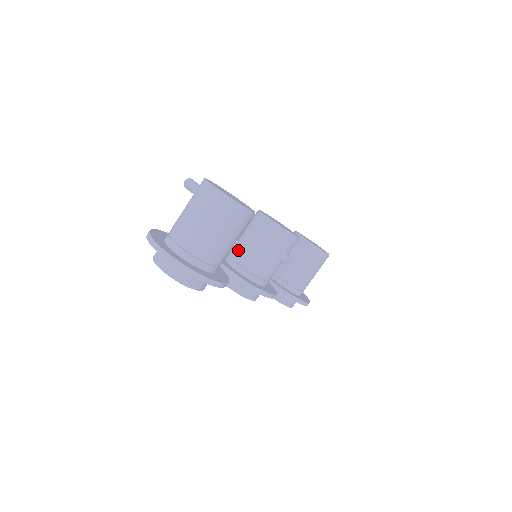
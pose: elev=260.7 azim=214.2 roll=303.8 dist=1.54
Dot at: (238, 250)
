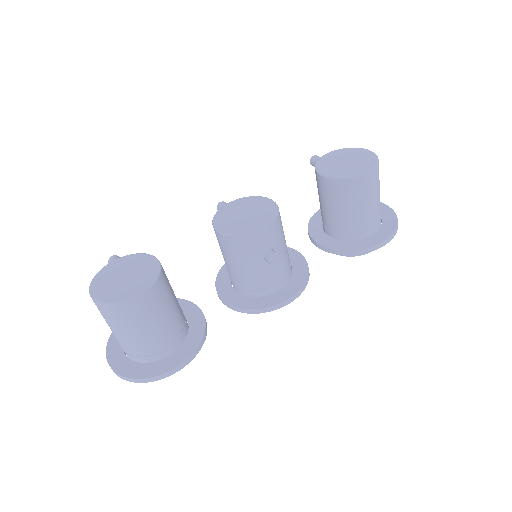
Dot at: occluded
